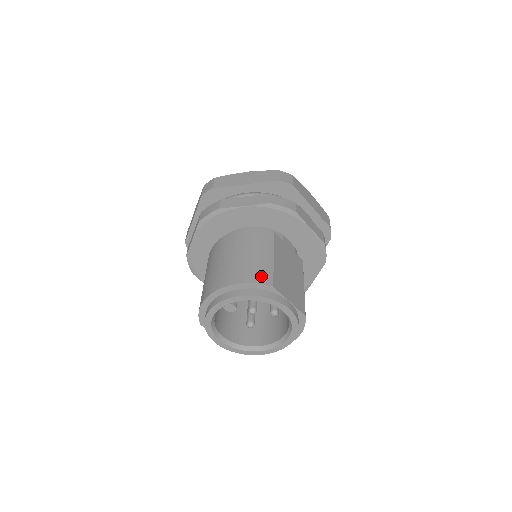
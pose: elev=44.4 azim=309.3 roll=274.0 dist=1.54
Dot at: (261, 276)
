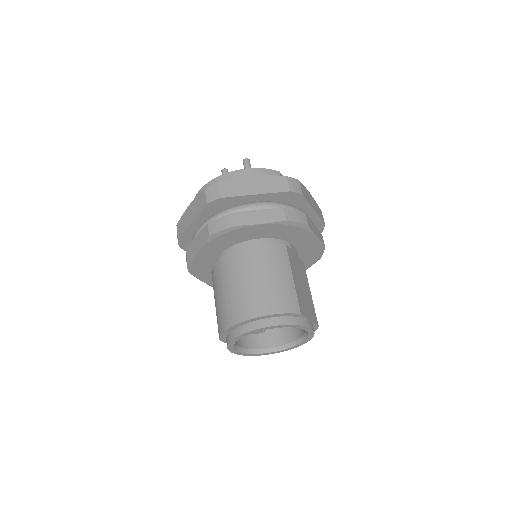
Dot at: (289, 304)
